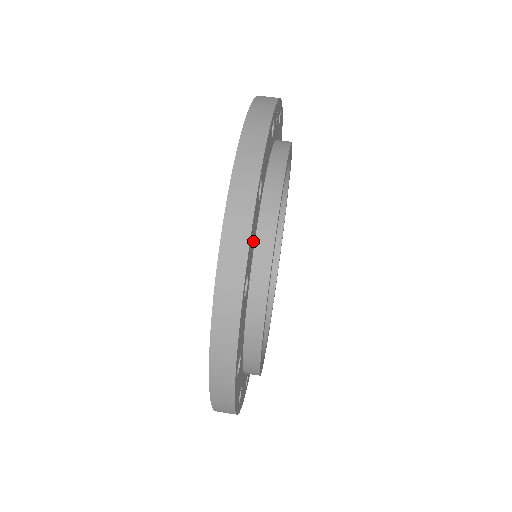
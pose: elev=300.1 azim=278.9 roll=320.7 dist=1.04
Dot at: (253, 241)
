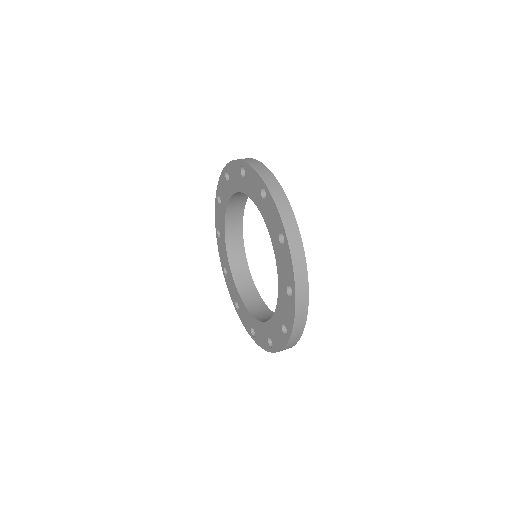
Dot at: occluded
